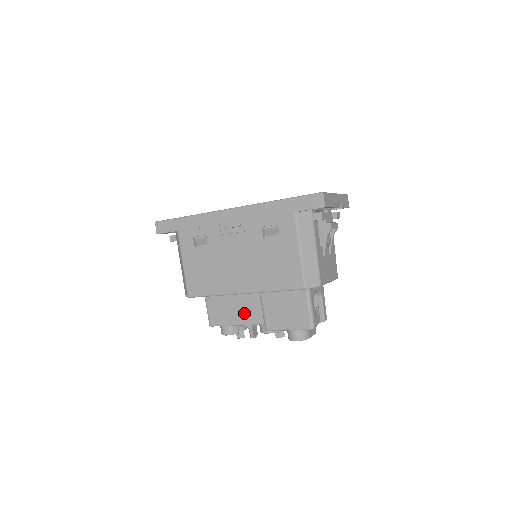
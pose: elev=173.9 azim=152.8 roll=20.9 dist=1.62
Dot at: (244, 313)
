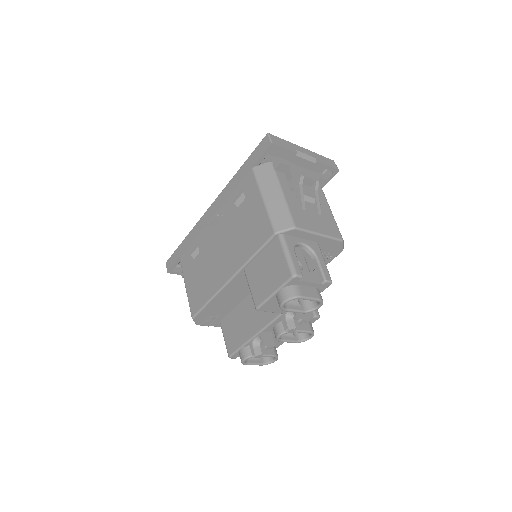
Dot at: (253, 321)
